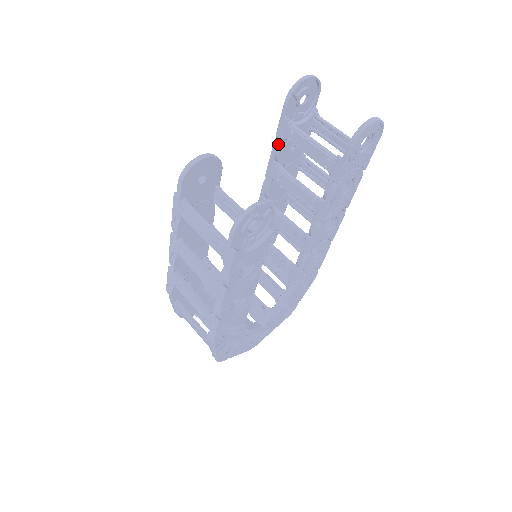
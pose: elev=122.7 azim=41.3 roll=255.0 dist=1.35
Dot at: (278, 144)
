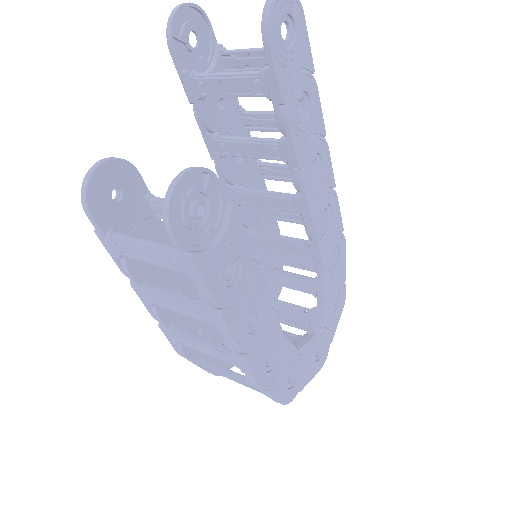
Dot at: (198, 110)
